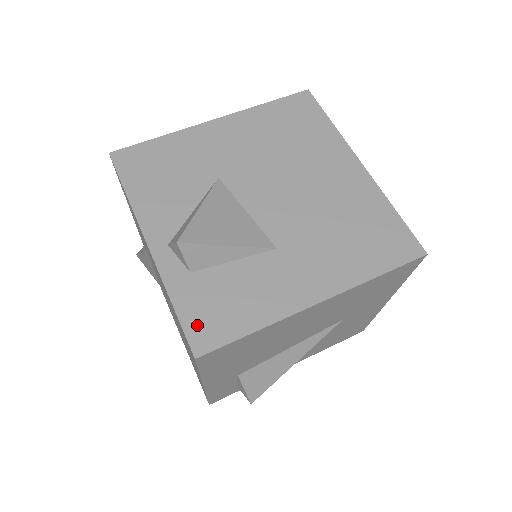
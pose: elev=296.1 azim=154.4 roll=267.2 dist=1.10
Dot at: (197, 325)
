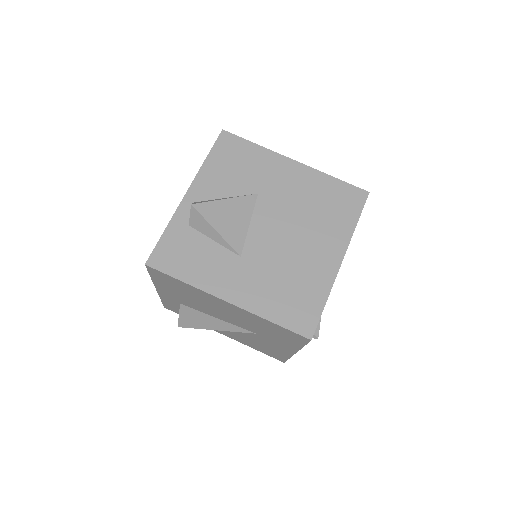
Dot at: (163, 251)
